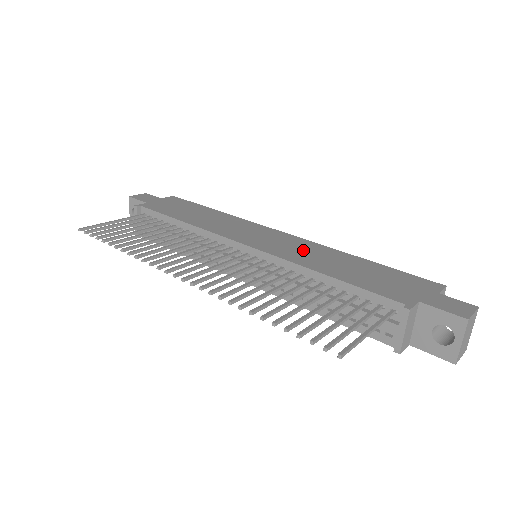
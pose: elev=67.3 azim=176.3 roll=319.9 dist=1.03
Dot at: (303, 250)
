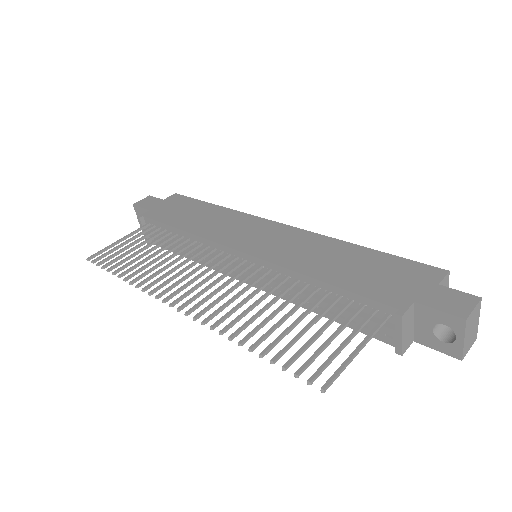
Dot at: (298, 247)
